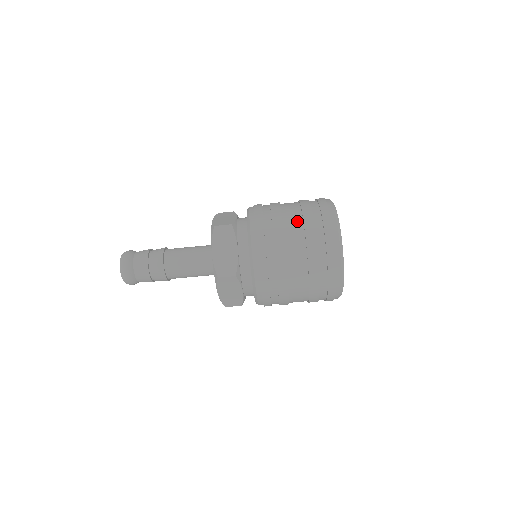
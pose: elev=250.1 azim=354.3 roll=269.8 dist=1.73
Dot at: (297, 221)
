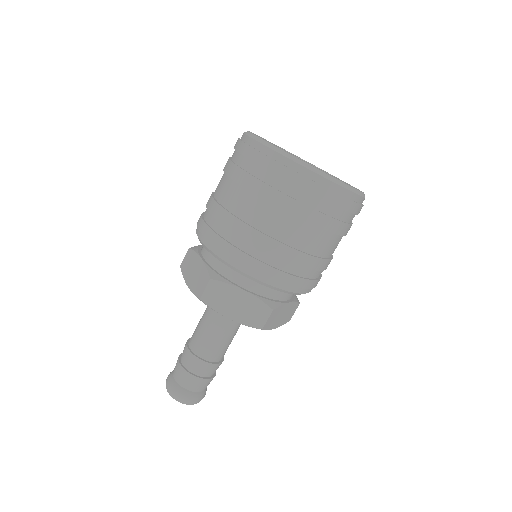
Dot at: (255, 205)
